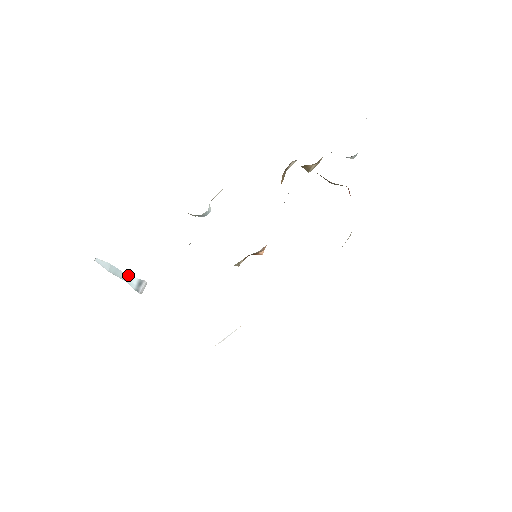
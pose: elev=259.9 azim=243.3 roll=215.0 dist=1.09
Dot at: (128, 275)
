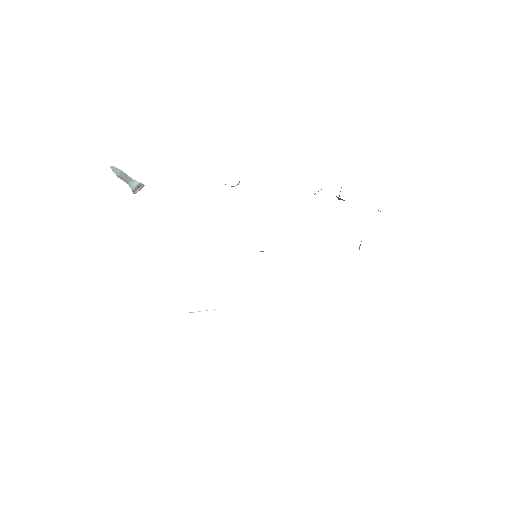
Dot at: occluded
